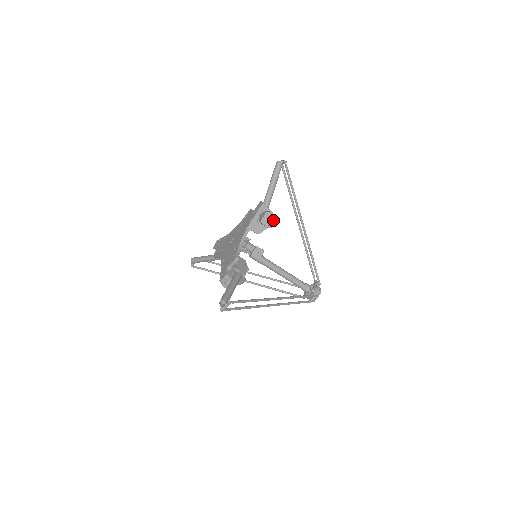
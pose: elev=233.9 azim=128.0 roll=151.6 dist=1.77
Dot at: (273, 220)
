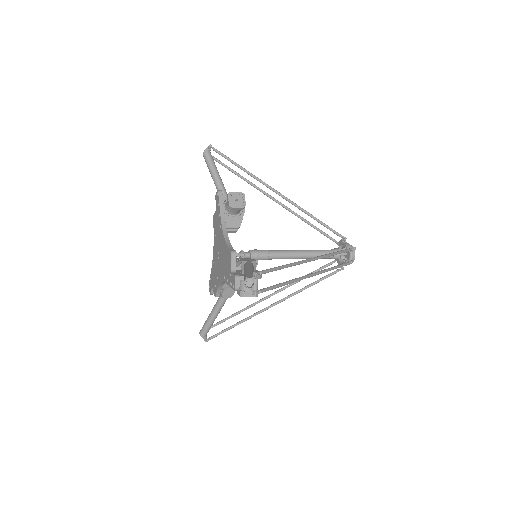
Dot at: occluded
